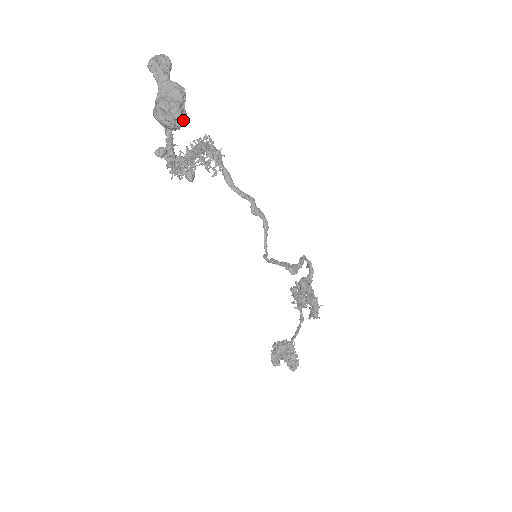
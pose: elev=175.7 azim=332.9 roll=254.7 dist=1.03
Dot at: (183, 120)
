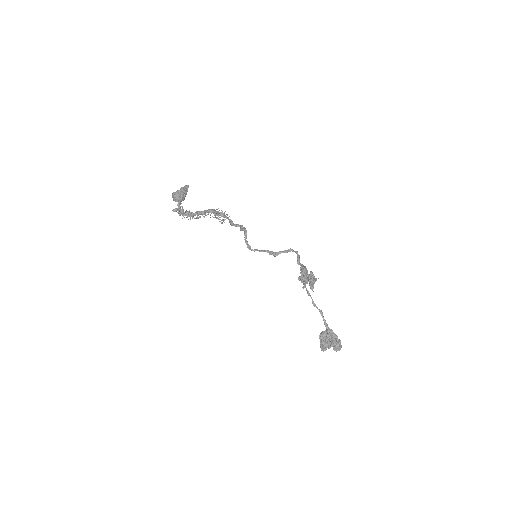
Dot at: (181, 196)
